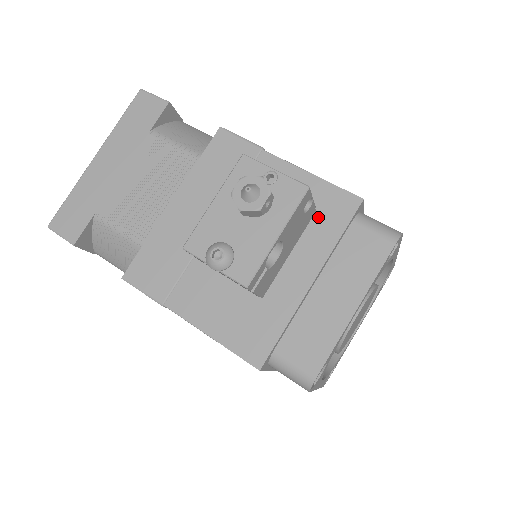
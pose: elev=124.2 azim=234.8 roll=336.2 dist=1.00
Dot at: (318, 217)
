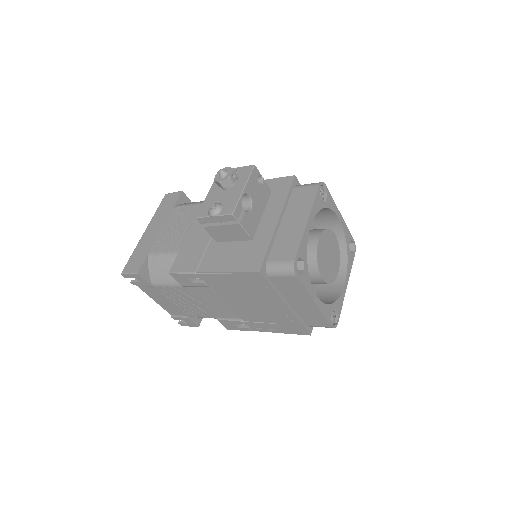
Dot at: (273, 193)
